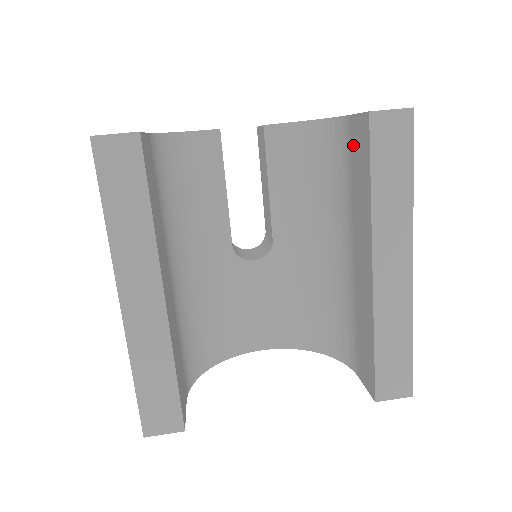
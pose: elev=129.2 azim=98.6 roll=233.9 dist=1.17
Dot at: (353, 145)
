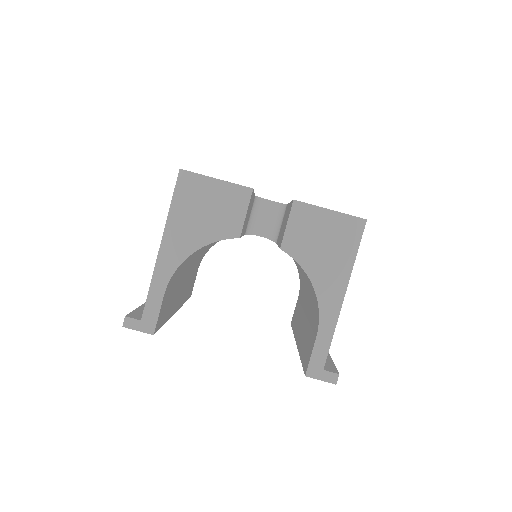
Dot at: (312, 337)
